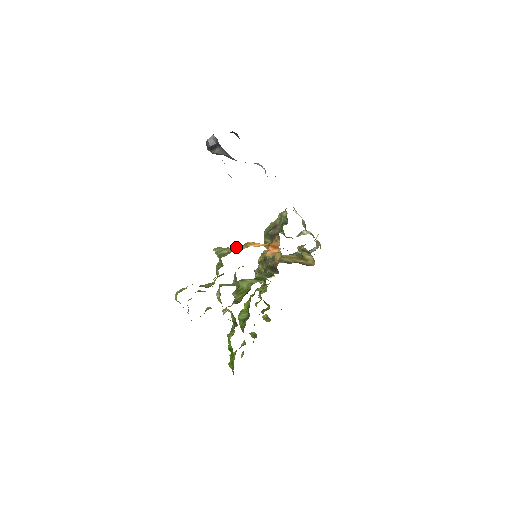
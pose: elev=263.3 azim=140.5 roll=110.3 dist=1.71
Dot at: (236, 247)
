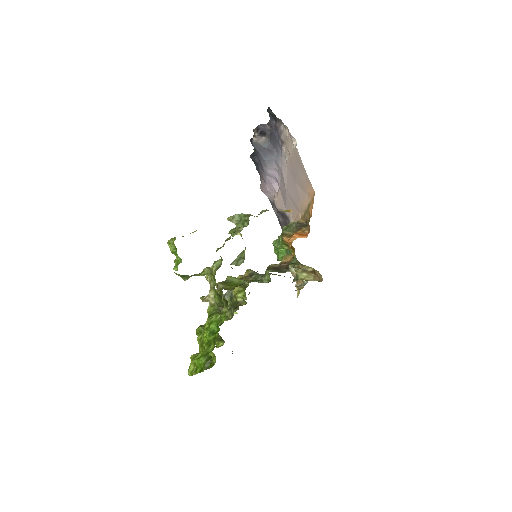
Dot at: occluded
